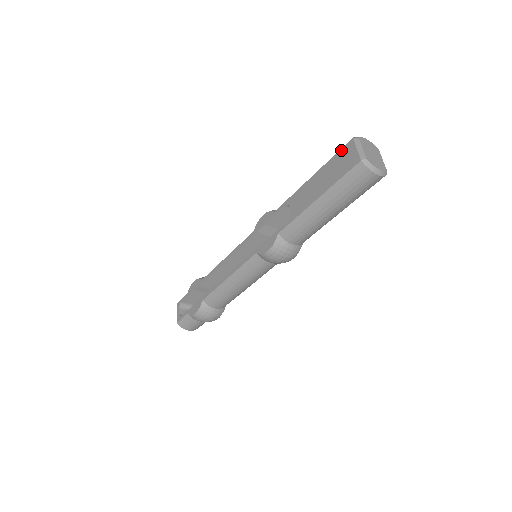
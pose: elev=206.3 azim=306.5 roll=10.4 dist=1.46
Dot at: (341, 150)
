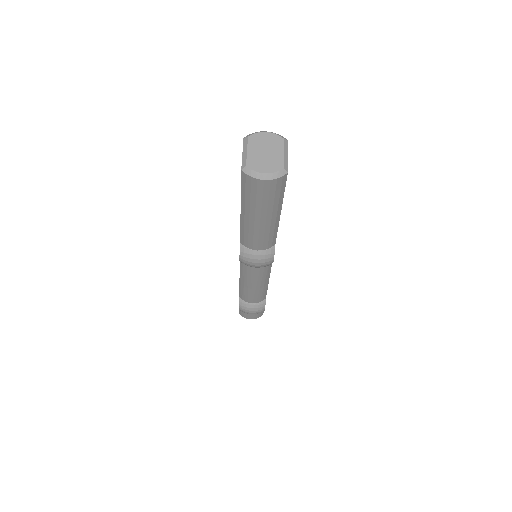
Dot at: occluded
